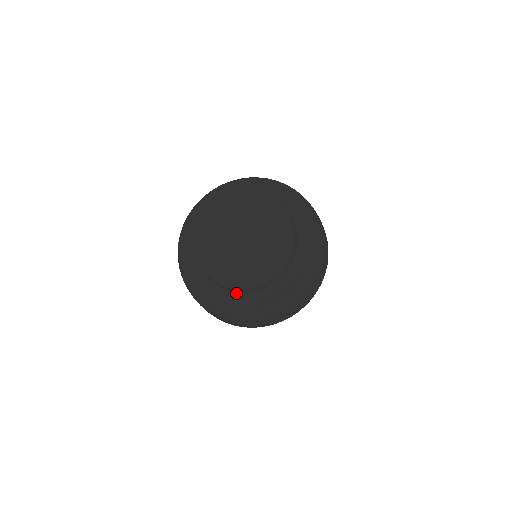
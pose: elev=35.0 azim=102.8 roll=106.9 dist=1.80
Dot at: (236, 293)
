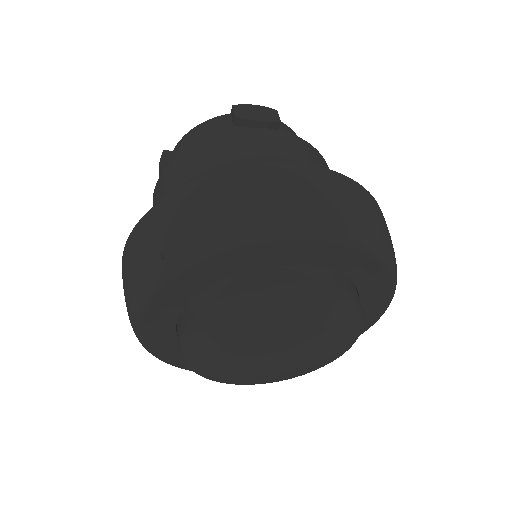
Dot at: occluded
